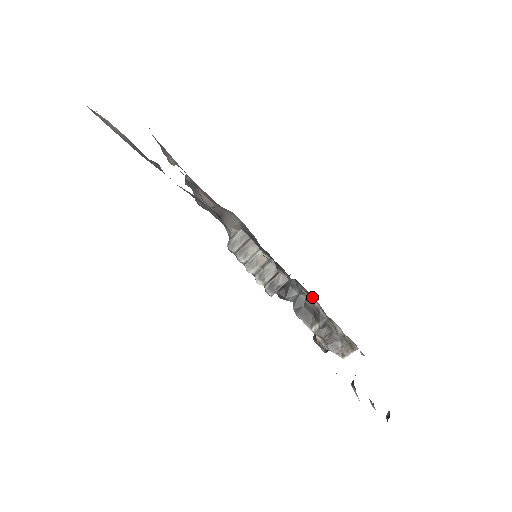
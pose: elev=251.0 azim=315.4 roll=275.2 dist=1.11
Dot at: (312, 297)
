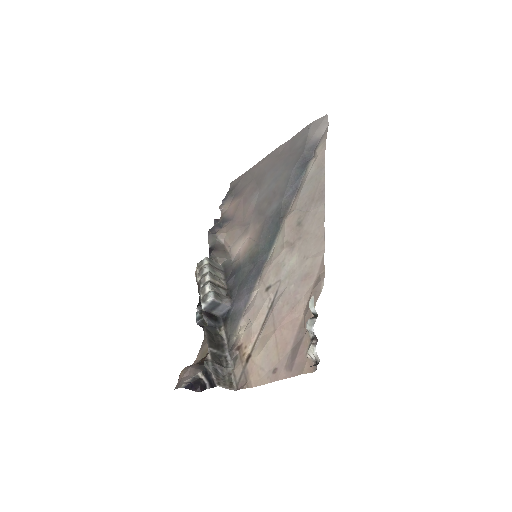
Dot at: (243, 323)
